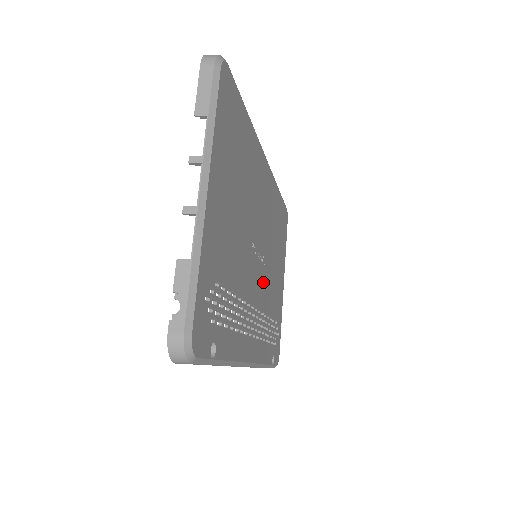
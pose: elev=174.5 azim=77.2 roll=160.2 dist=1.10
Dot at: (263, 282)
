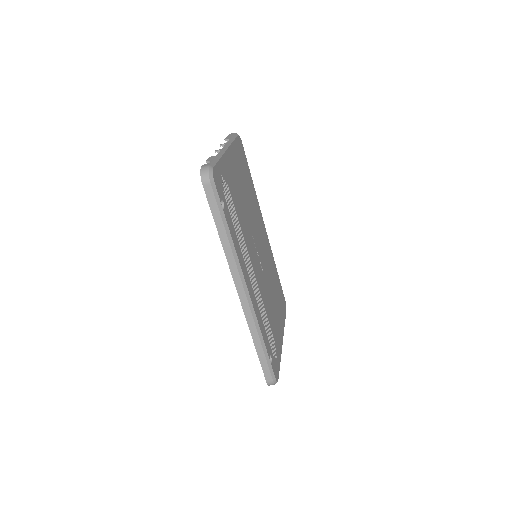
Dot at: (261, 279)
